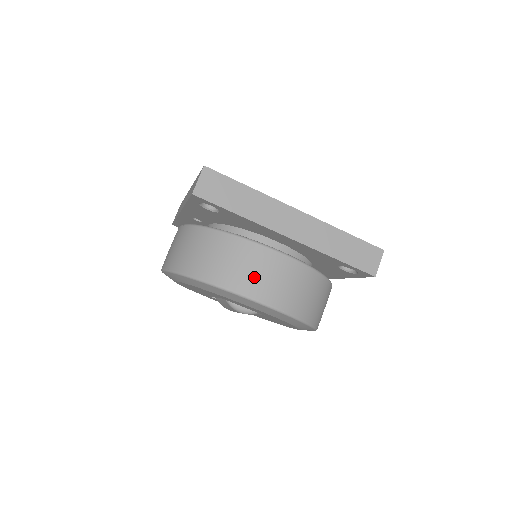
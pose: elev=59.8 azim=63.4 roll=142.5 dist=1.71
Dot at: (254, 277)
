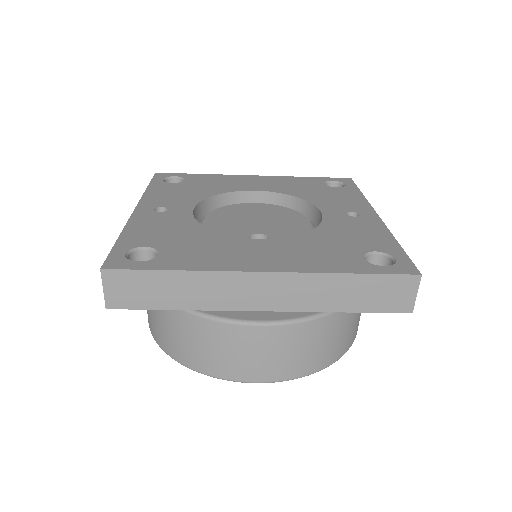
Dot at: (235, 361)
